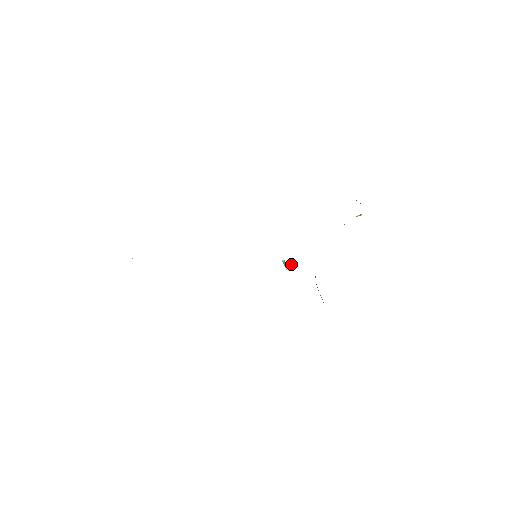
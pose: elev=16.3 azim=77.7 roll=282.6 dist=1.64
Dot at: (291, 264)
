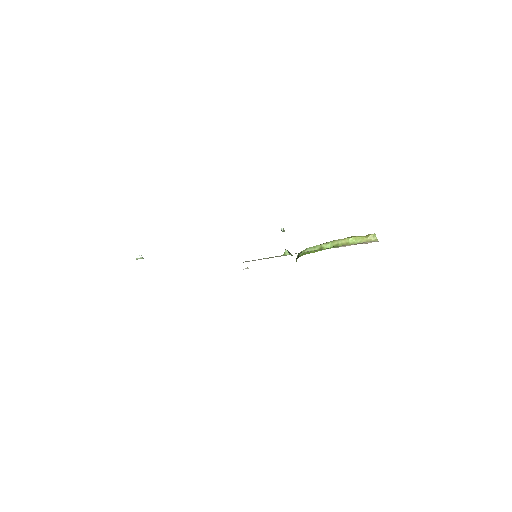
Dot at: occluded
